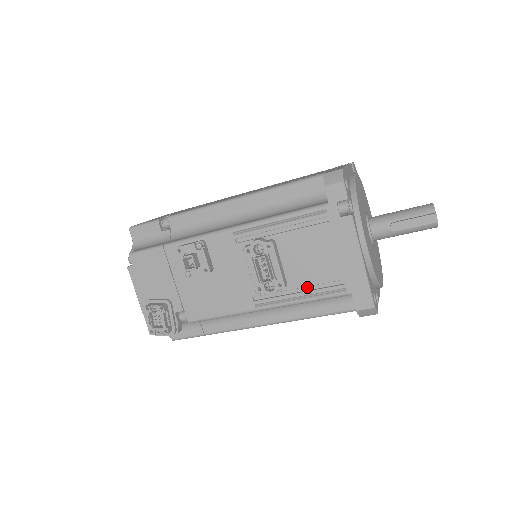
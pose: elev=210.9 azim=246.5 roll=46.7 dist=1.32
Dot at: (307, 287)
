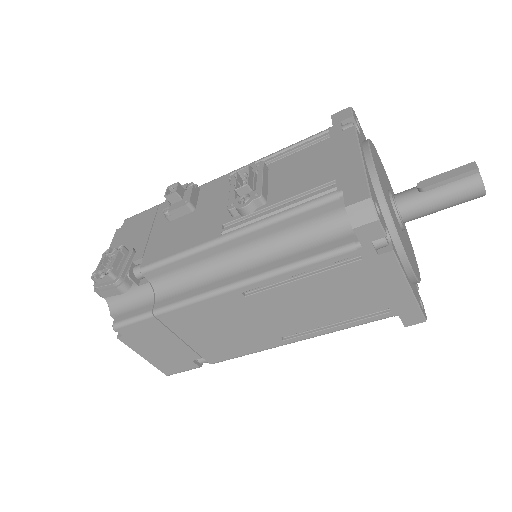
Dot at: (290, 202)
